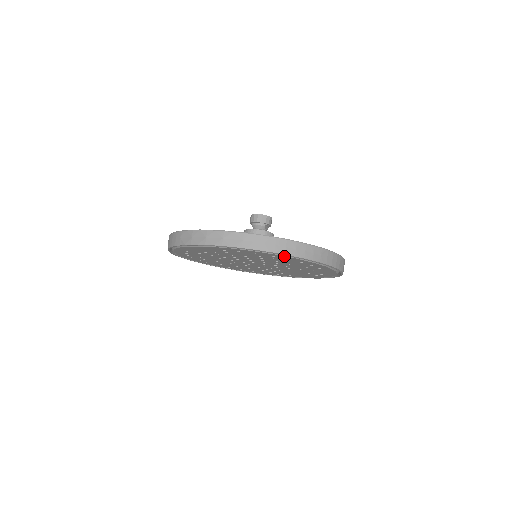
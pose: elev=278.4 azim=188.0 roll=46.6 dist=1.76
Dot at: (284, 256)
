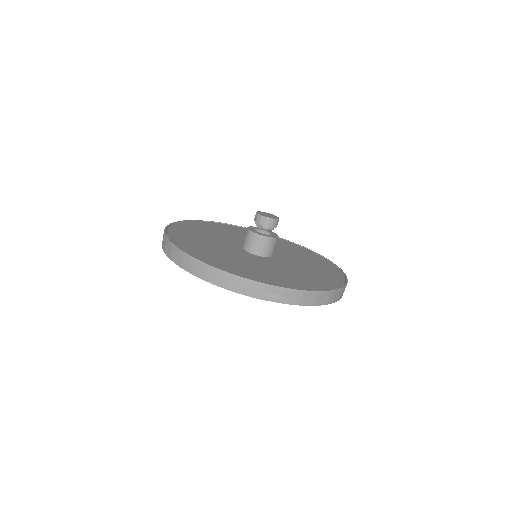
Dot at: occluded
